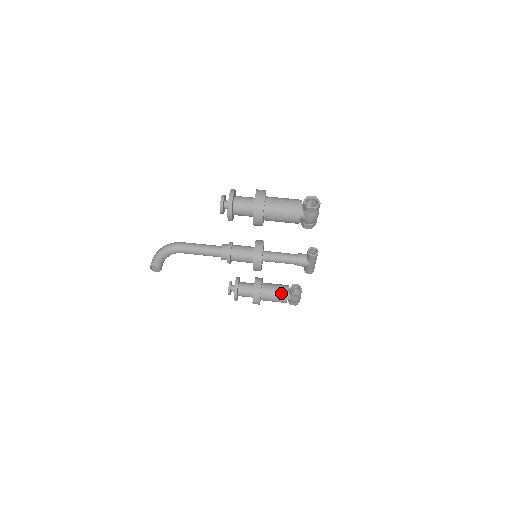
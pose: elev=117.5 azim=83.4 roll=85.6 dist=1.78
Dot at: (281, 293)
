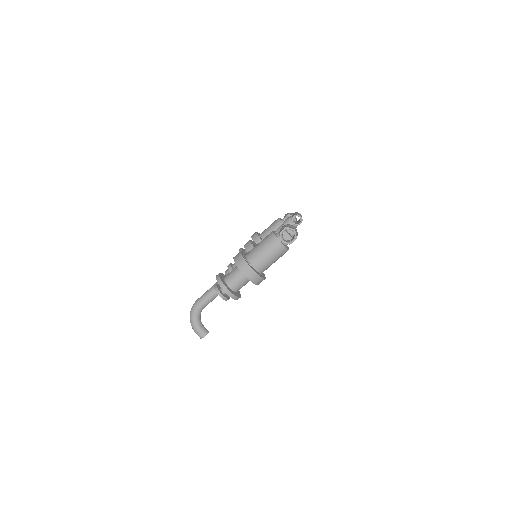
Dot at: occluded
